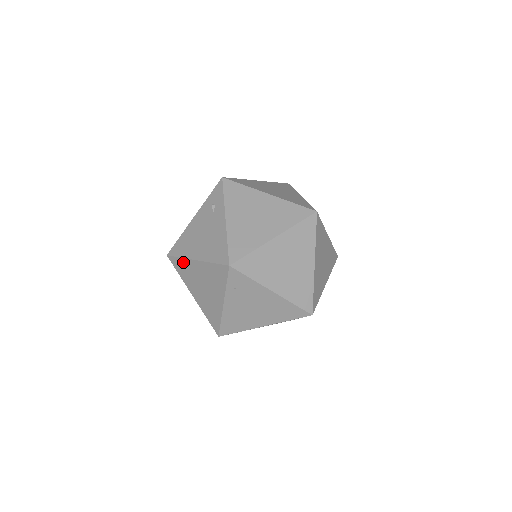
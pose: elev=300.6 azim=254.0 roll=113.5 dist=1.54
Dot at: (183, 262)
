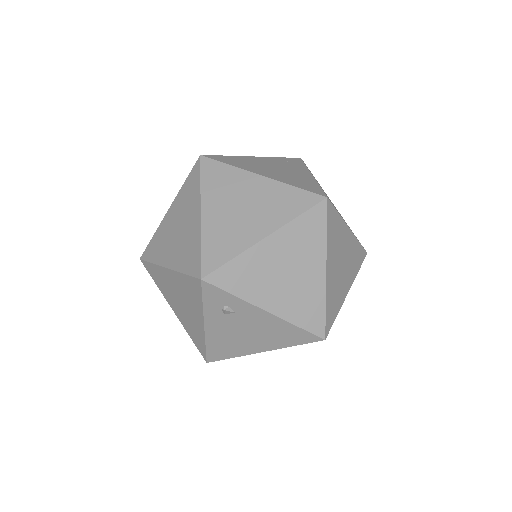
Dot at: (239, 356)
